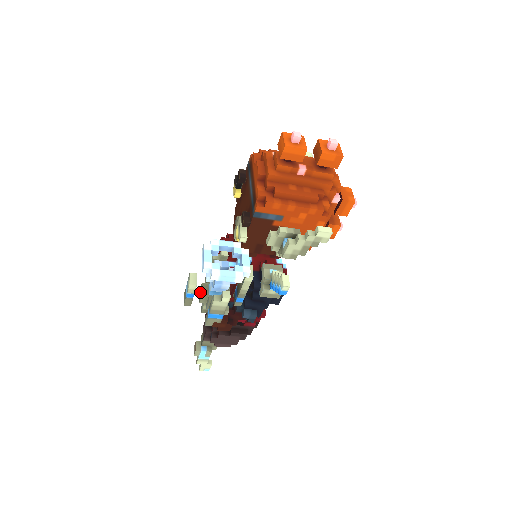
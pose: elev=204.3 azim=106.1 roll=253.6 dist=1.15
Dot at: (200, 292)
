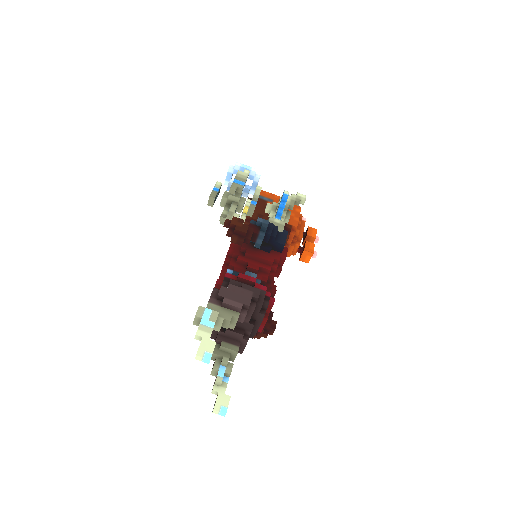
Dot at: occluded
